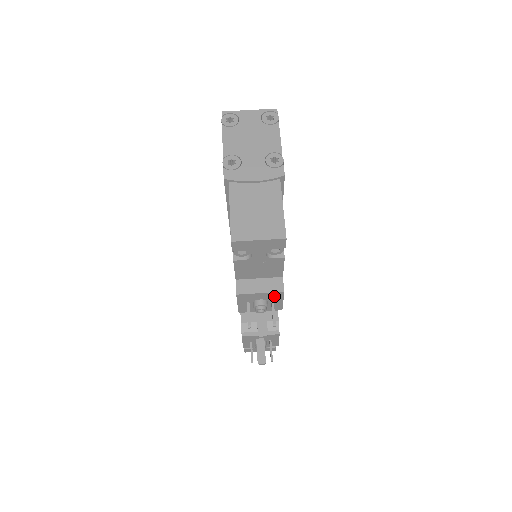
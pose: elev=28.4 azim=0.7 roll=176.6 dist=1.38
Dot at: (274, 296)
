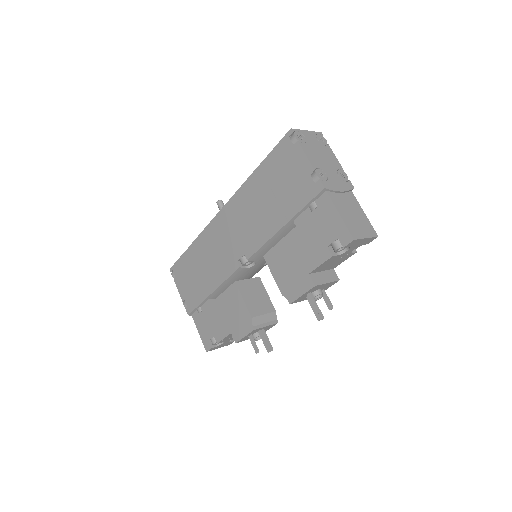
Dot at: (329, 285)
